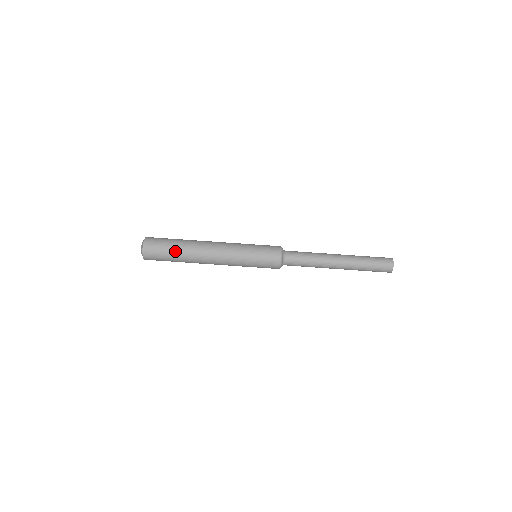
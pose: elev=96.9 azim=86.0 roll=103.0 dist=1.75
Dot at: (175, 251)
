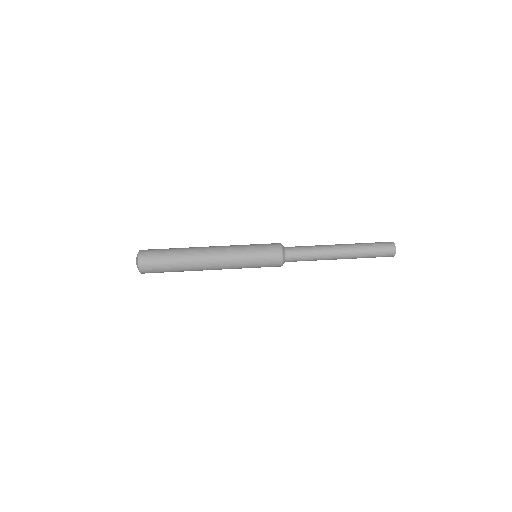
Dot at: (173, 251)
